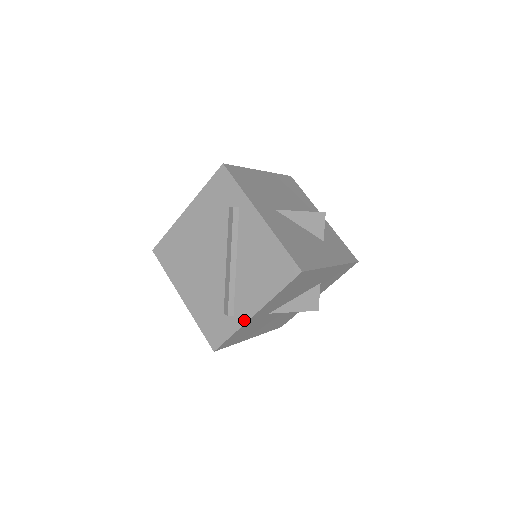
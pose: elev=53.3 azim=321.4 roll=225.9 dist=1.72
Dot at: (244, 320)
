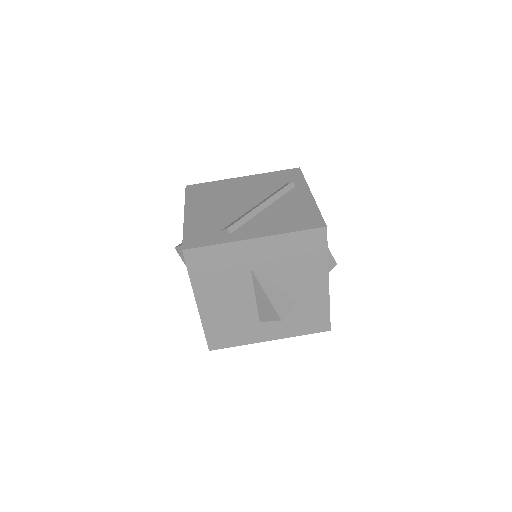
Dot at: (240, 238)
